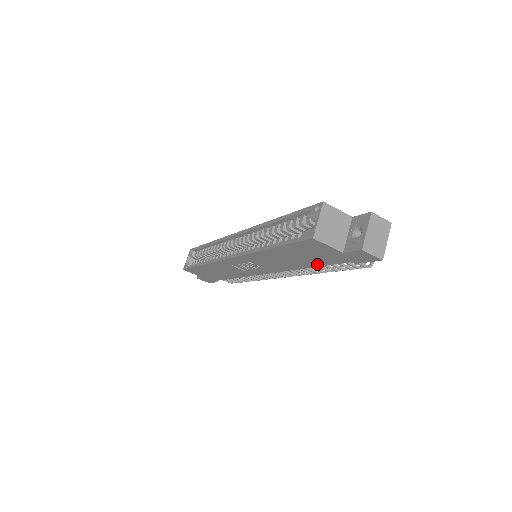
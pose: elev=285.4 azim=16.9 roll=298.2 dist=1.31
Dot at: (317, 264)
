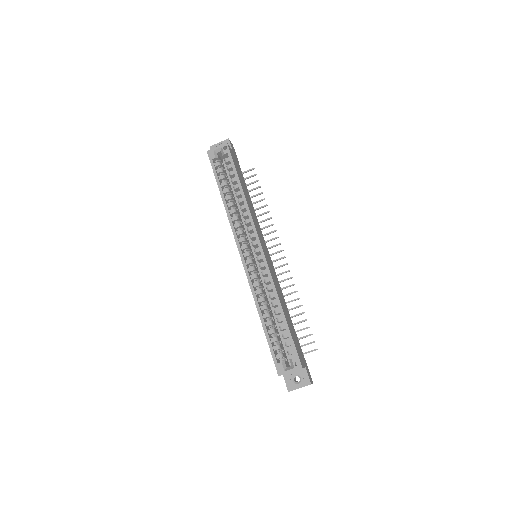
Dot at: occluded
